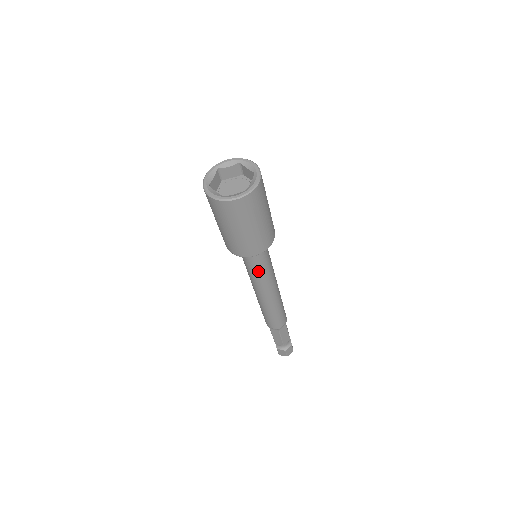
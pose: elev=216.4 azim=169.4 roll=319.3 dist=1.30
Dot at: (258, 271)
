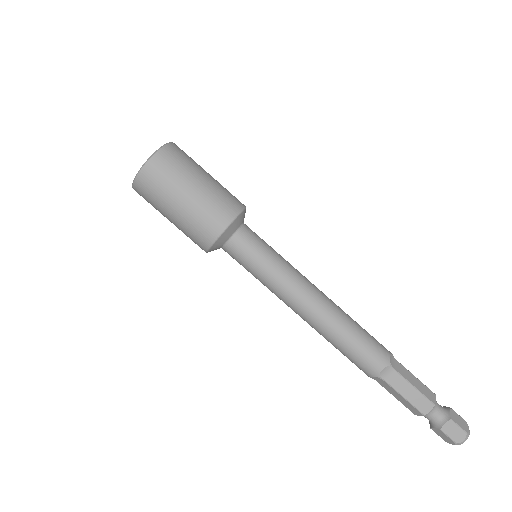
Dot at: (256, 272)
